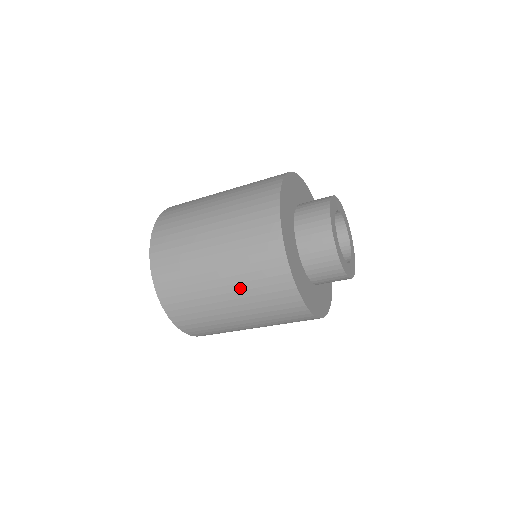
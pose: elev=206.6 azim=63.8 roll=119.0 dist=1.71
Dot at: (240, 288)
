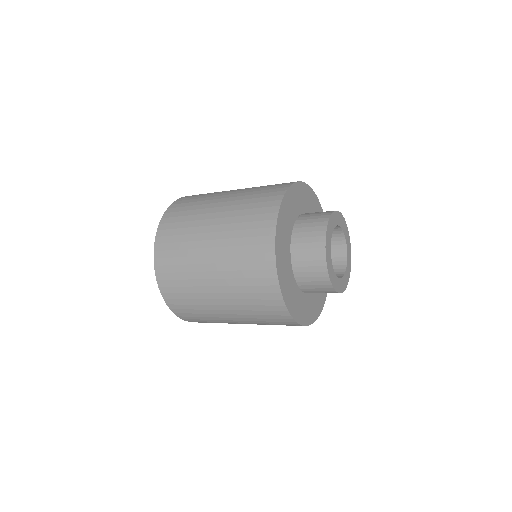
Dot at: (243, 313)
